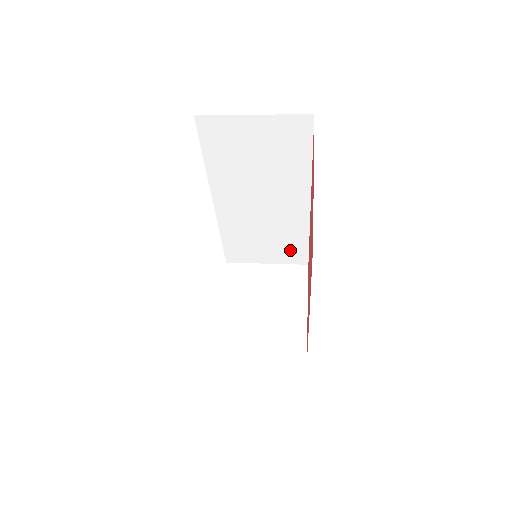
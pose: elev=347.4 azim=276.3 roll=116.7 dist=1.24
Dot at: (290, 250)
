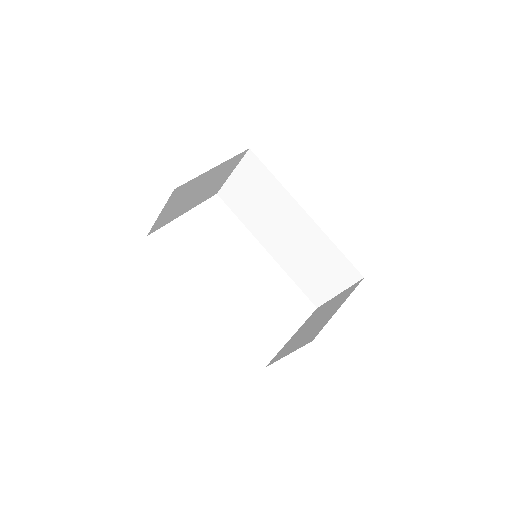
Dot at: (338, 268)
